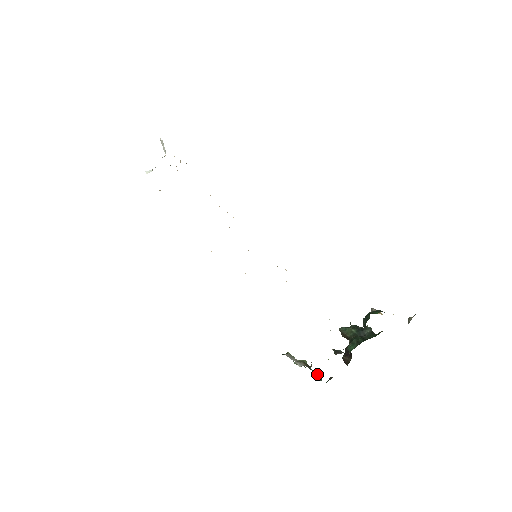
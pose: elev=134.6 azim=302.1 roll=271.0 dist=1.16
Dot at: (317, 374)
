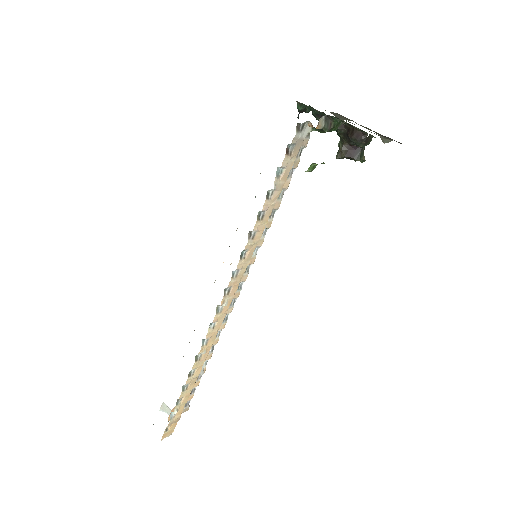
Dot at: occluded
